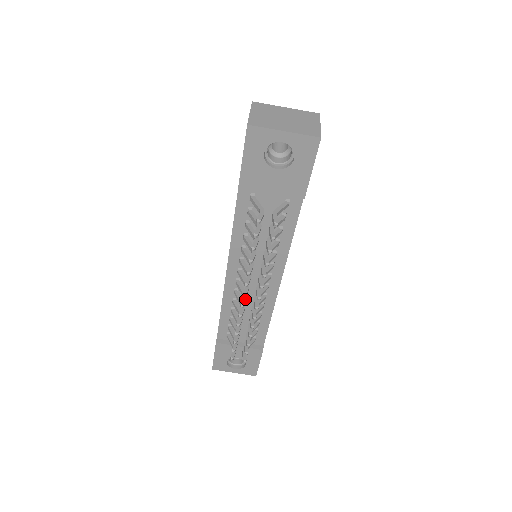
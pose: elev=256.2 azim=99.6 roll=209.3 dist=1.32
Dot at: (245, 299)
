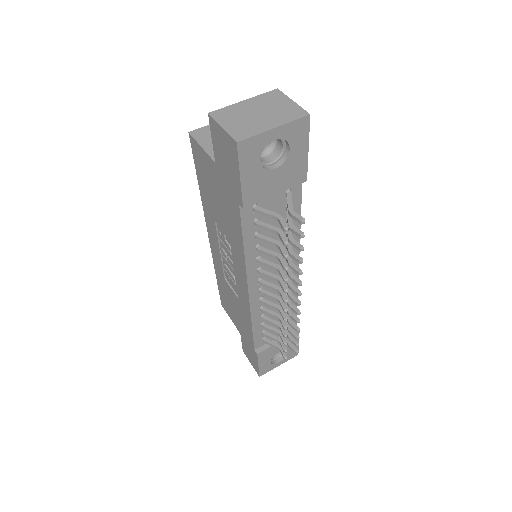
Dot at: (283, 303)
